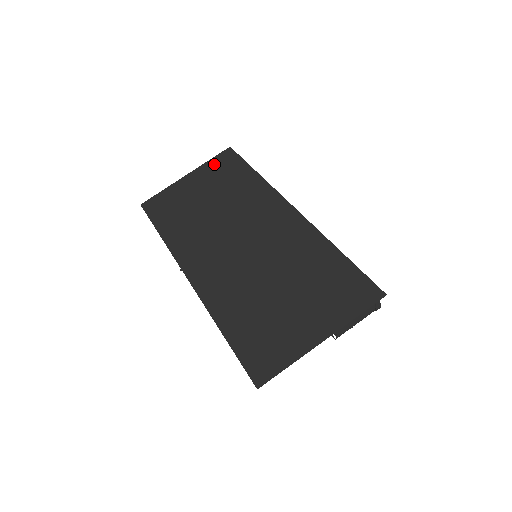
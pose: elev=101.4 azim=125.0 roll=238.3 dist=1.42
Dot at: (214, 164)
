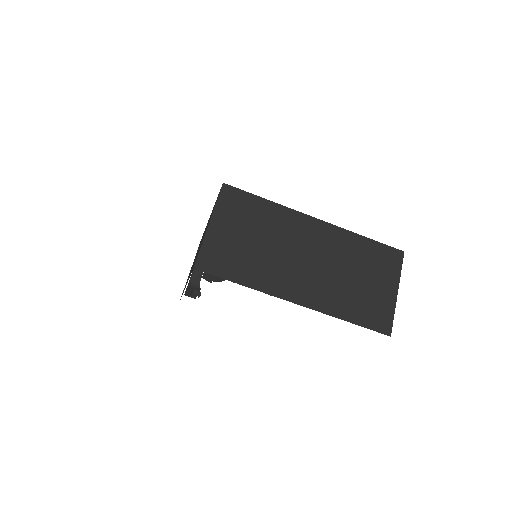
Dot at: (225, 204)
